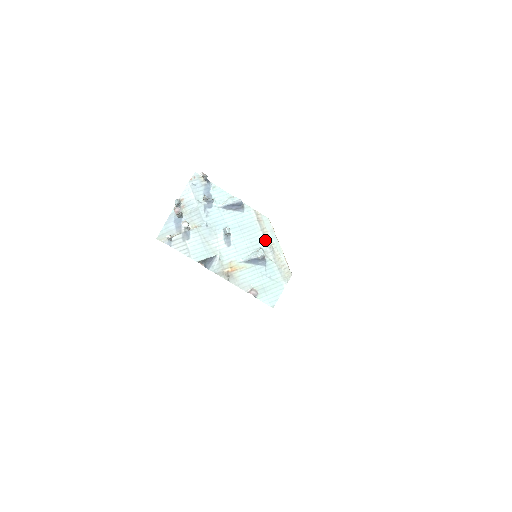
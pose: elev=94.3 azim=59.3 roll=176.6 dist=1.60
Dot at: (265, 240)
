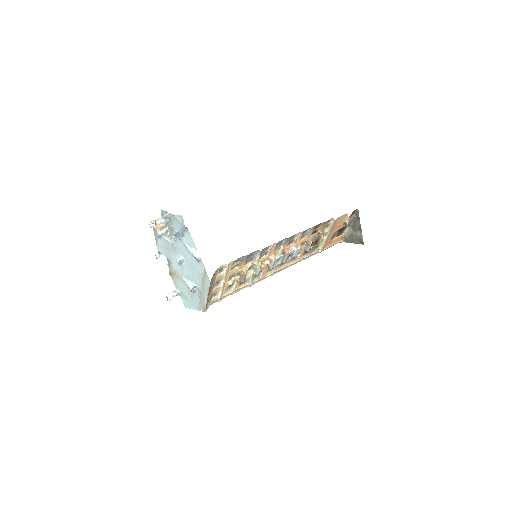
Dot at: (201, 286)
